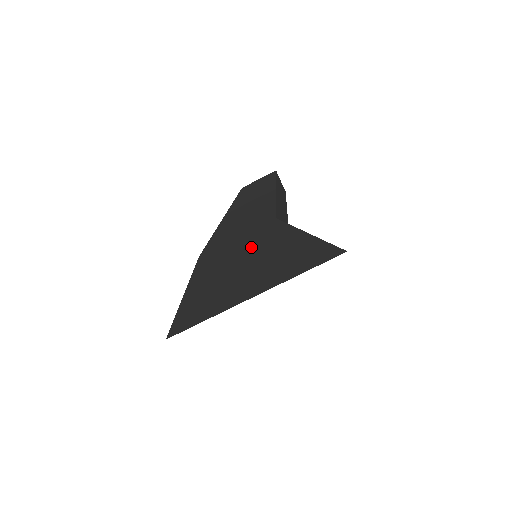
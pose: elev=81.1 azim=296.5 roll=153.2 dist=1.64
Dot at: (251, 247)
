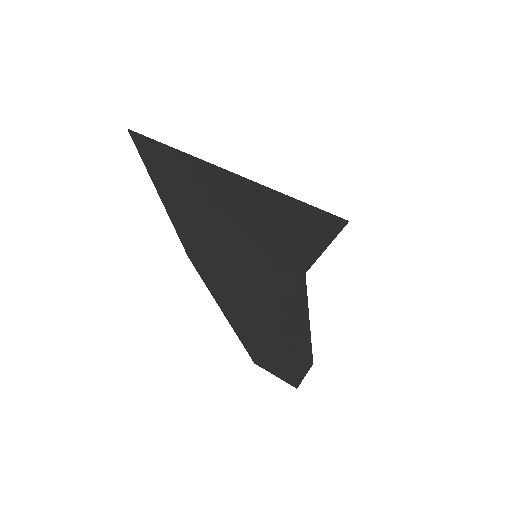
Dot at: occluded
